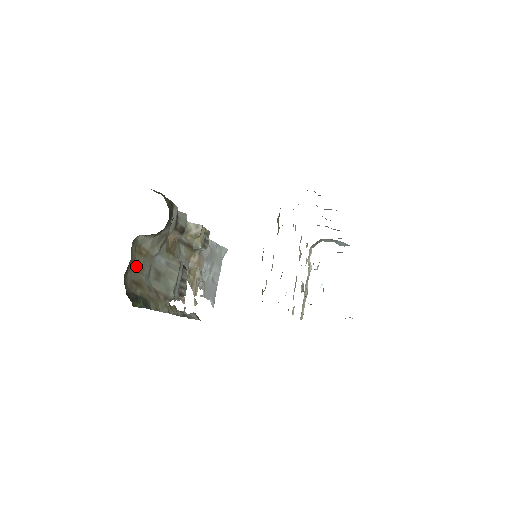
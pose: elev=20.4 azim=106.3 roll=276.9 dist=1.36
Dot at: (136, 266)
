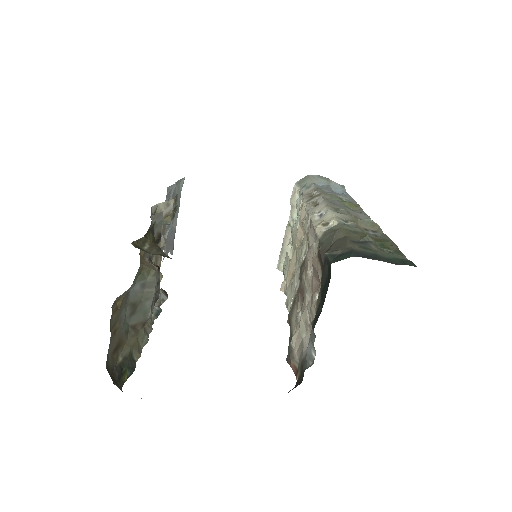
Dot at: (113, 327)
